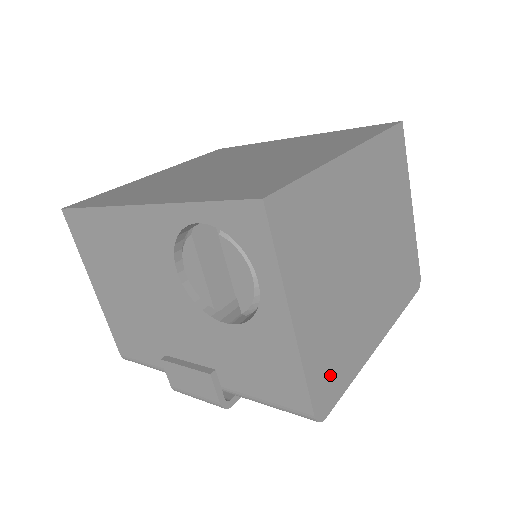
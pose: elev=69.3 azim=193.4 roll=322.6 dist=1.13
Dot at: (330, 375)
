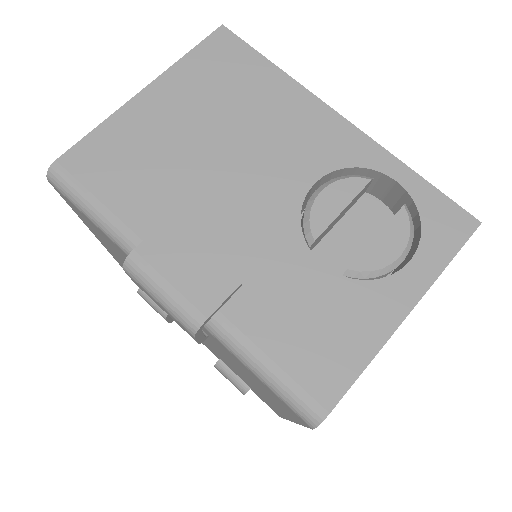
Dot at: occluded
